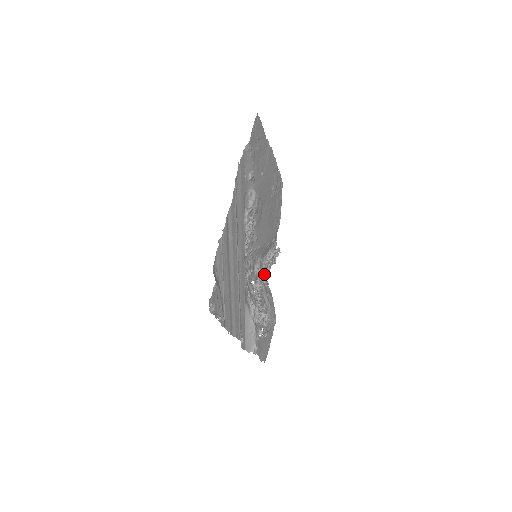
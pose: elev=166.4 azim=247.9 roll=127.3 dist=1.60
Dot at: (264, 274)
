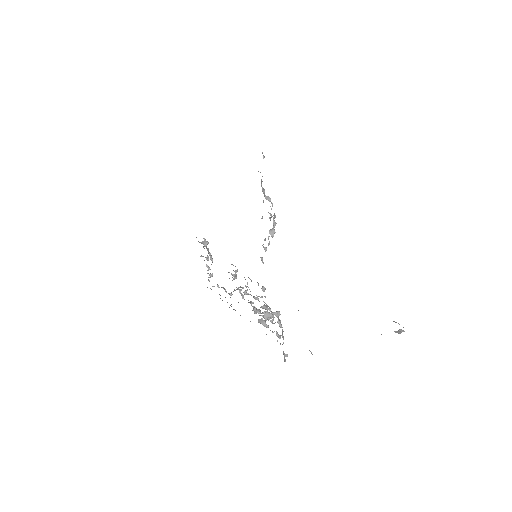
Dot at: occluded
